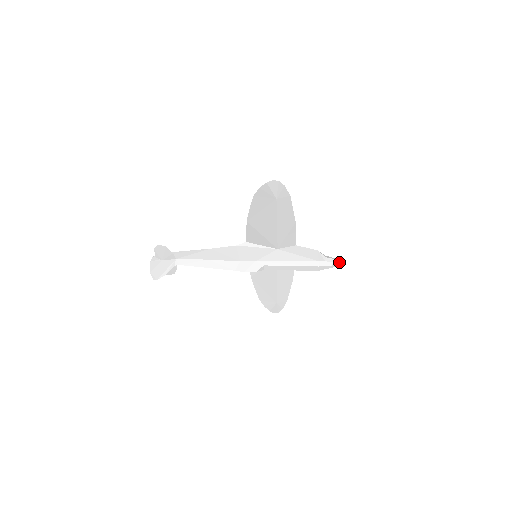
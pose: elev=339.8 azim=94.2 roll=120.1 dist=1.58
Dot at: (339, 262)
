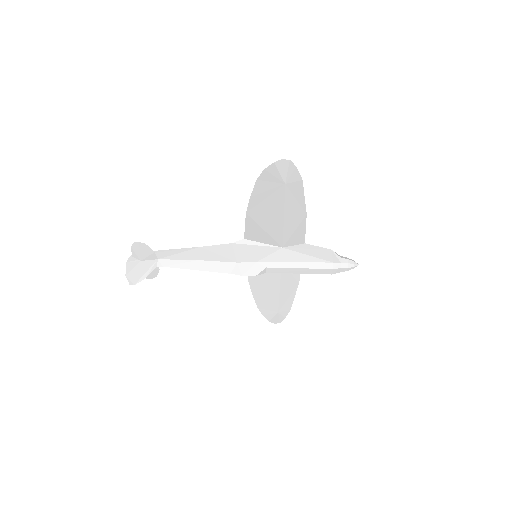
Dot at: (357, 264)
